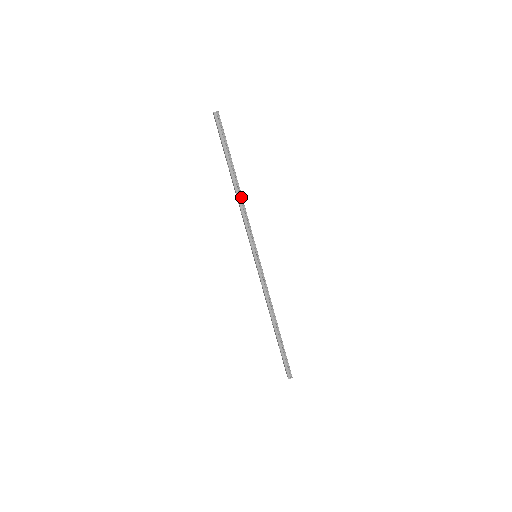
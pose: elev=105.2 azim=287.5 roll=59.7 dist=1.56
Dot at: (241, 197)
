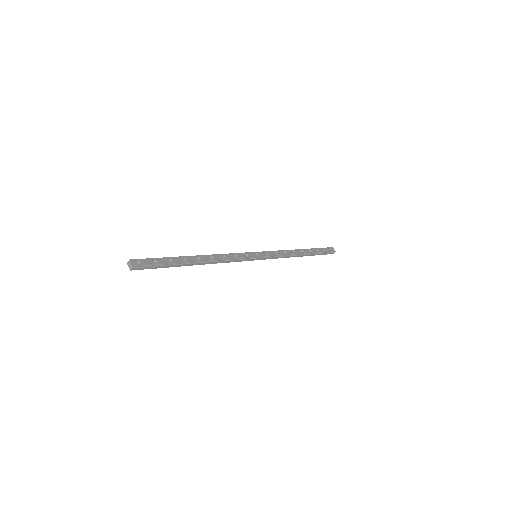
Dot at: (212, 261)
